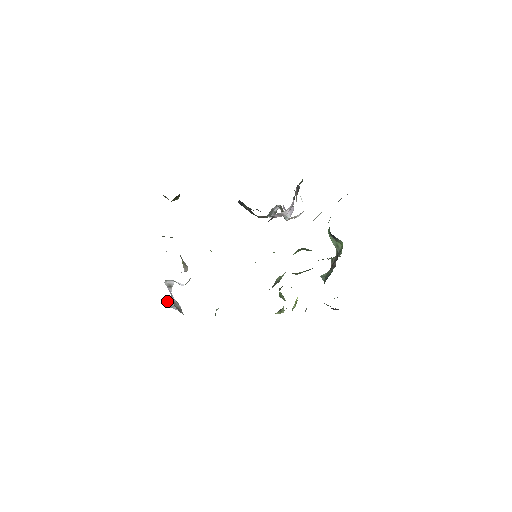
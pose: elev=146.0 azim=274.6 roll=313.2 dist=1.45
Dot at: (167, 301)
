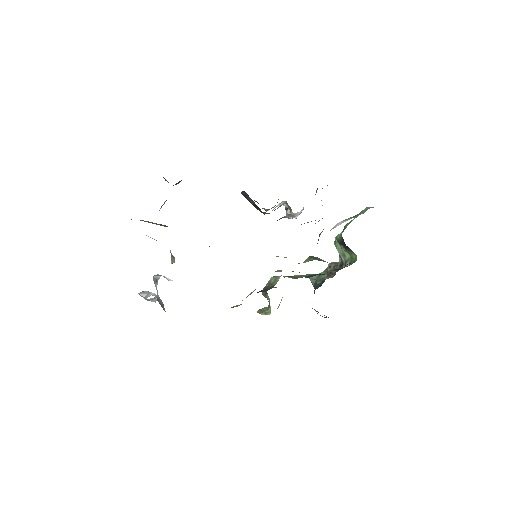
Dot at: (145, 293)
